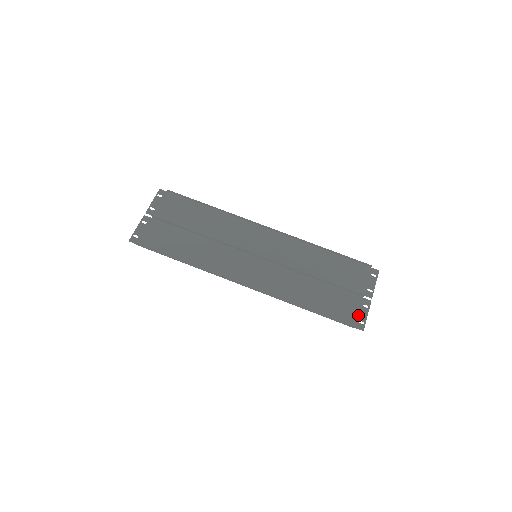
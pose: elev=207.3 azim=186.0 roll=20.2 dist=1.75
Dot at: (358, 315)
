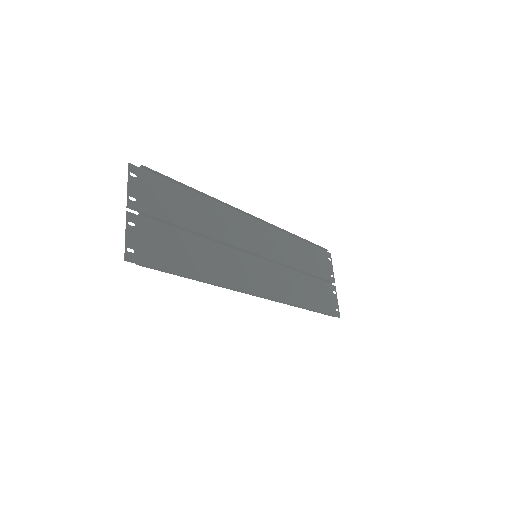
Dot at: (334, 303)
